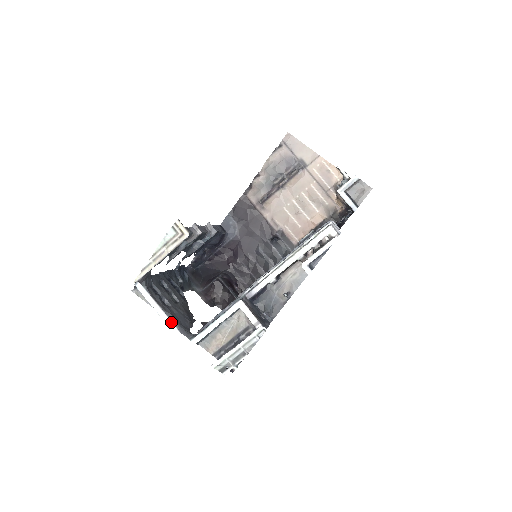
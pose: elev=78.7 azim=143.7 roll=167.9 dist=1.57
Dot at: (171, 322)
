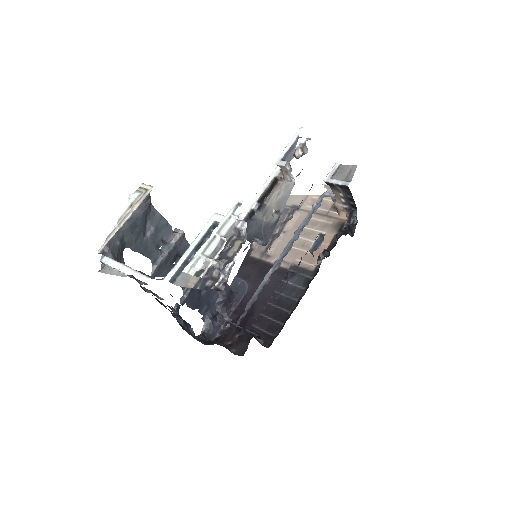
Dot at: (139, 274)
